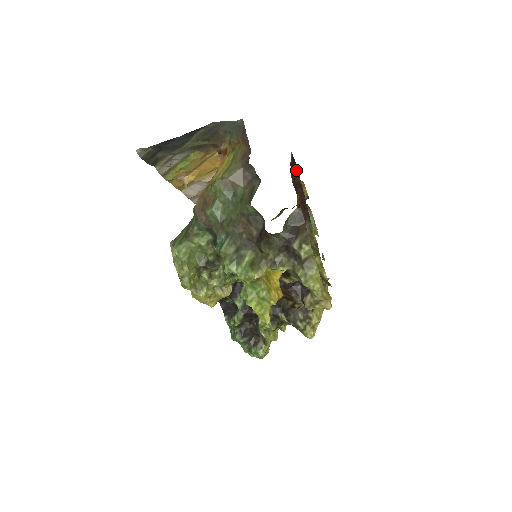
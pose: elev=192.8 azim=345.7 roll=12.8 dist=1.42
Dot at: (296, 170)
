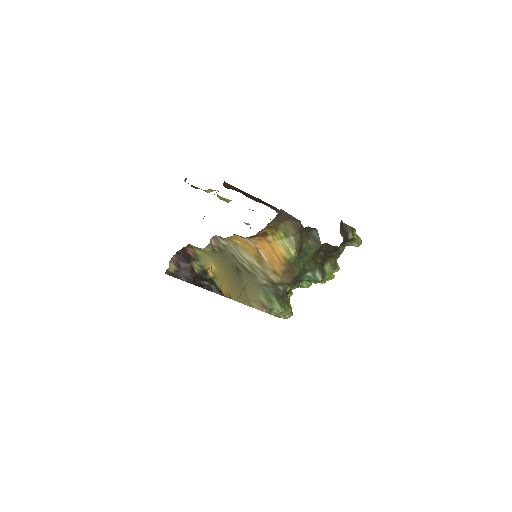
Dot at: (225, 184)
